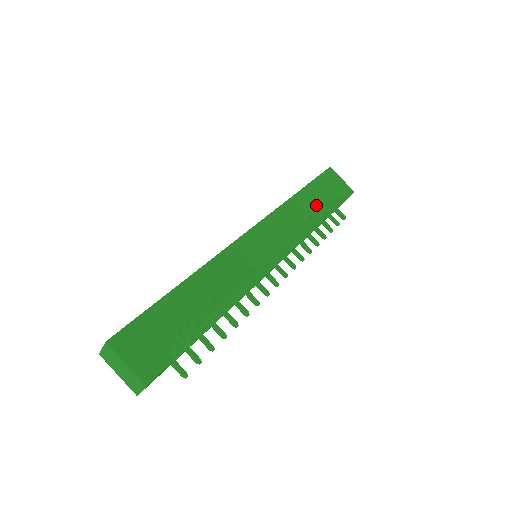
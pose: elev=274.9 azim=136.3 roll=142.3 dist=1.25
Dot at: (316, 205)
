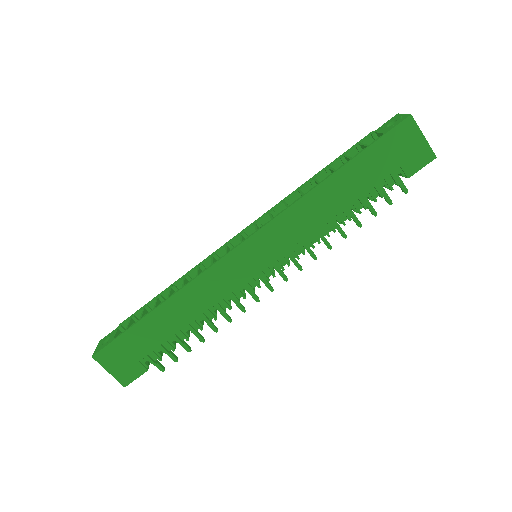
Dot at: (355, 192)
